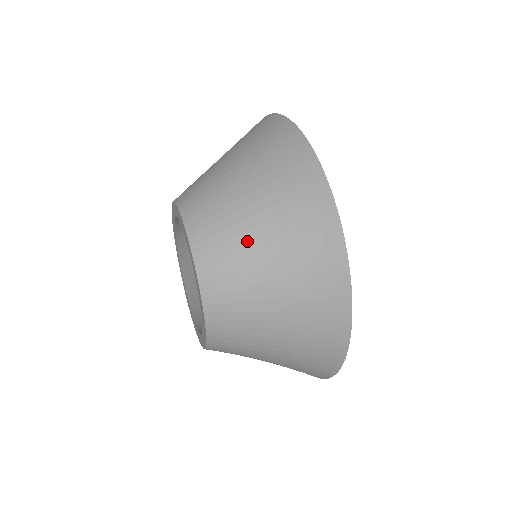
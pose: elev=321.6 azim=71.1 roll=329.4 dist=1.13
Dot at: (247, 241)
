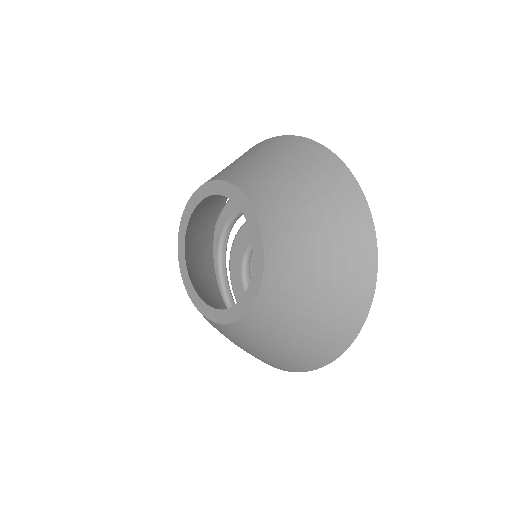
Dot at: (289, 198)
